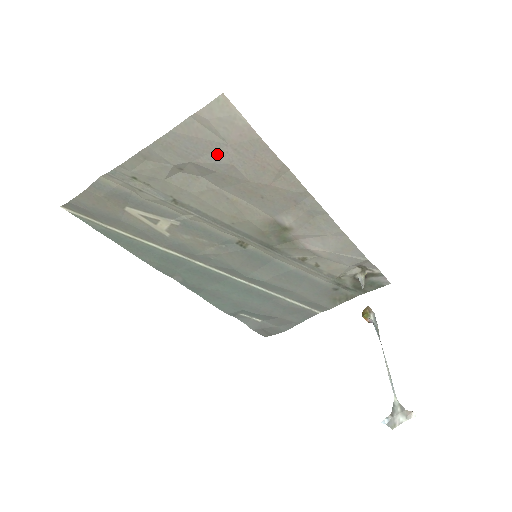
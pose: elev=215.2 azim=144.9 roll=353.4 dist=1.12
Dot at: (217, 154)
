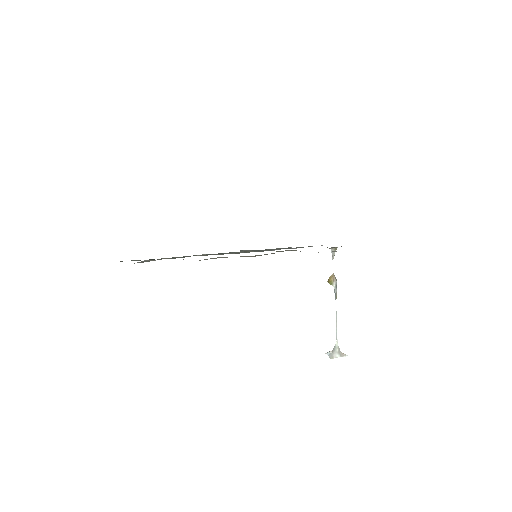
Dot at: occluded
